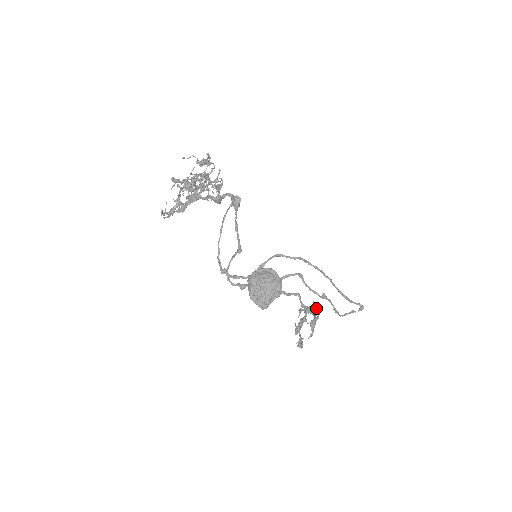
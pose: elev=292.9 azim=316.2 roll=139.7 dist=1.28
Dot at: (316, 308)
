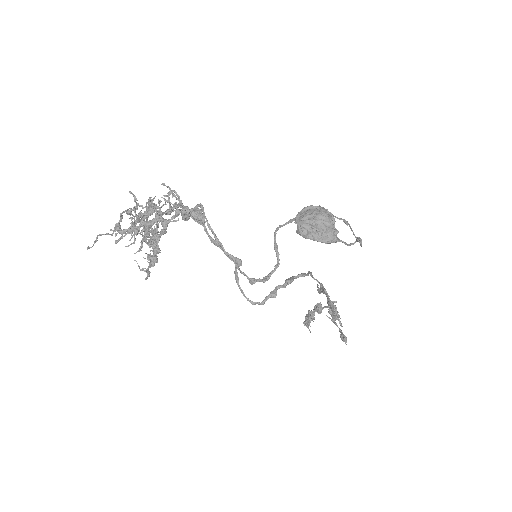
Dot at: occluded
